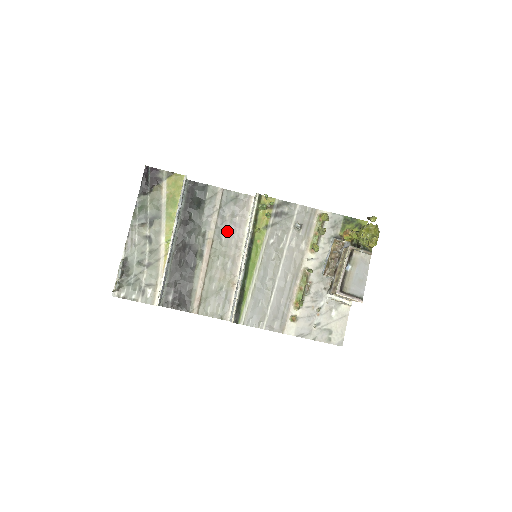
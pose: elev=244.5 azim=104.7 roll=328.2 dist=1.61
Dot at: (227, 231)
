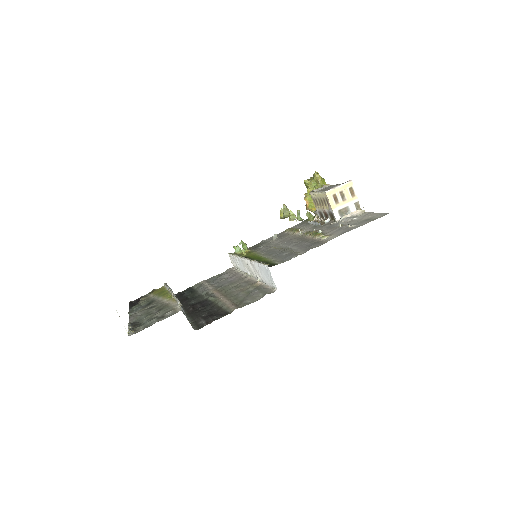
Dot at: (226, 283)
